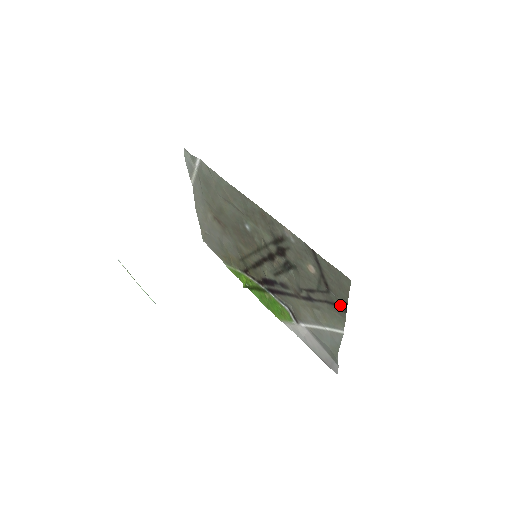
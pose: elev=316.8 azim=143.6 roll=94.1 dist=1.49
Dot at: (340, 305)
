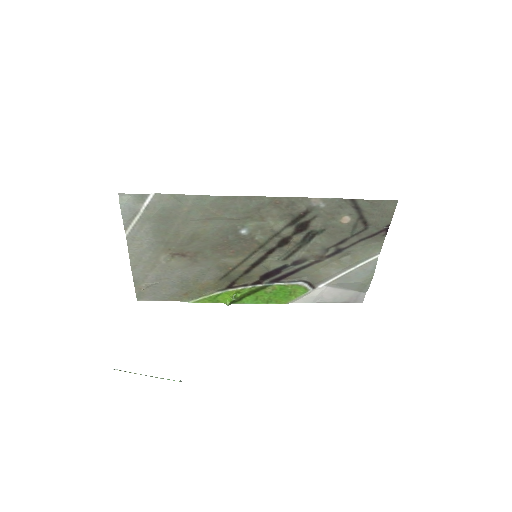
Dot at: (380, 232)
